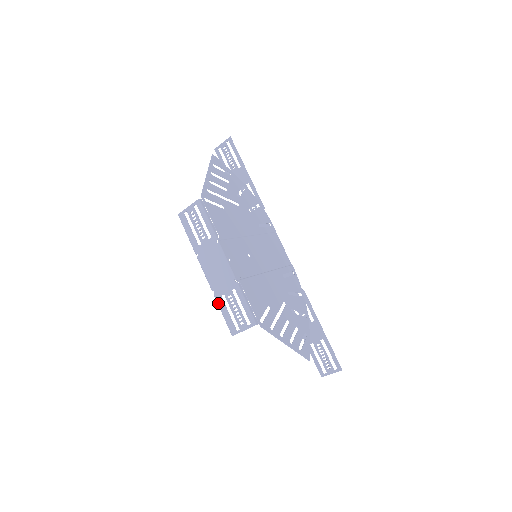
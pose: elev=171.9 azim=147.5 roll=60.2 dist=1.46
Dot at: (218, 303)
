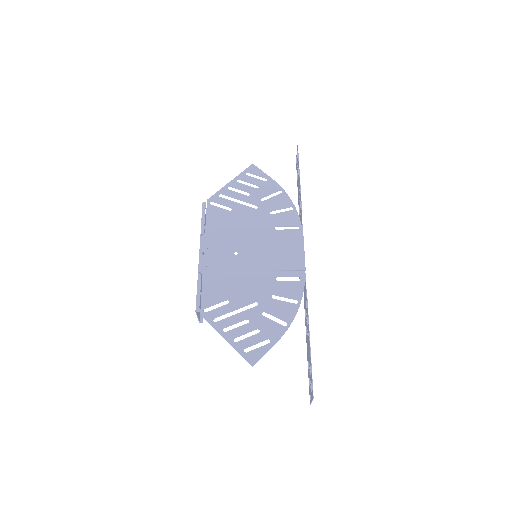
Dot at: occluded
